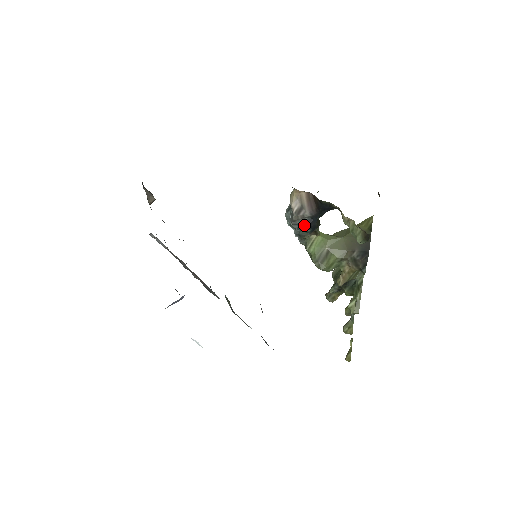
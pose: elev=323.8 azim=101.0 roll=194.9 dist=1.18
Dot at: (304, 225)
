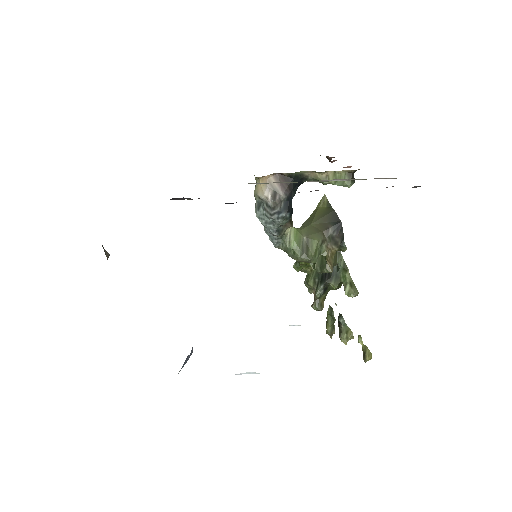
Dot at: (283, 210)
